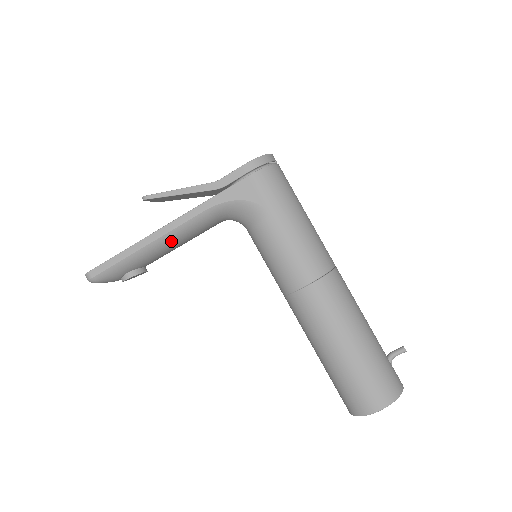
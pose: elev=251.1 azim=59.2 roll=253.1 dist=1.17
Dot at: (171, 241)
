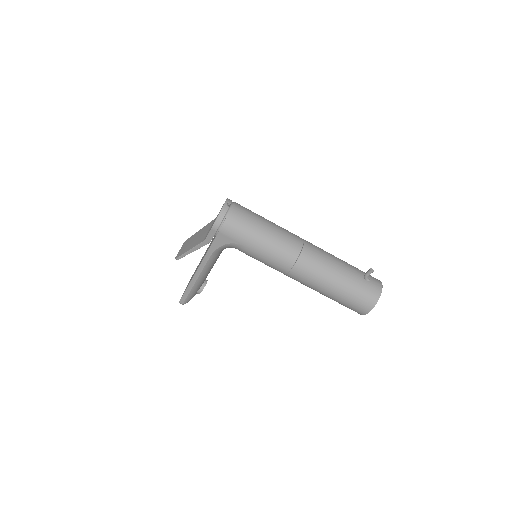
Dot at: (206, 273)
